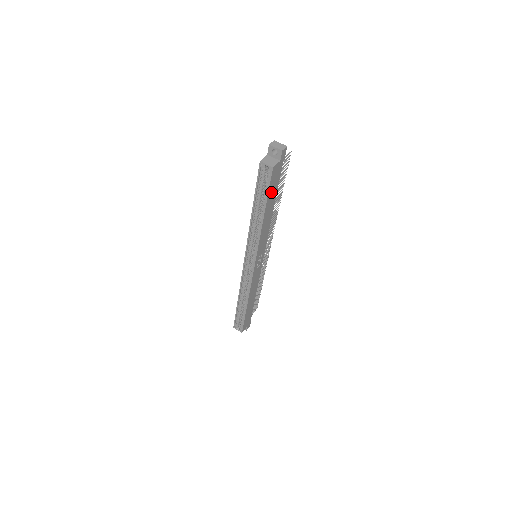
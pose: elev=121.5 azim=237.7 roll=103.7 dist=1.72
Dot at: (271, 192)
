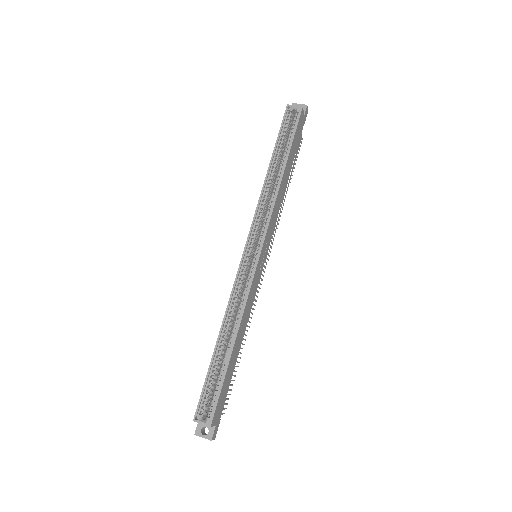
Dot at: (293, 144)
